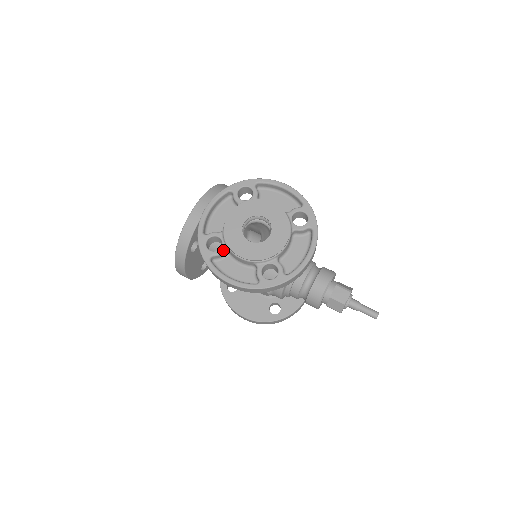
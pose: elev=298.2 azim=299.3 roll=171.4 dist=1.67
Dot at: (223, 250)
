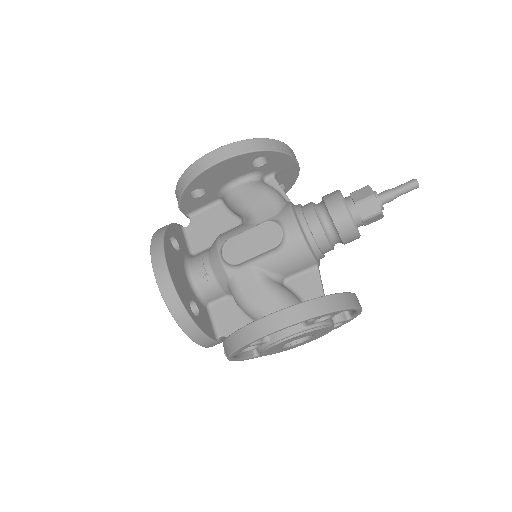
Dot at: occluded
